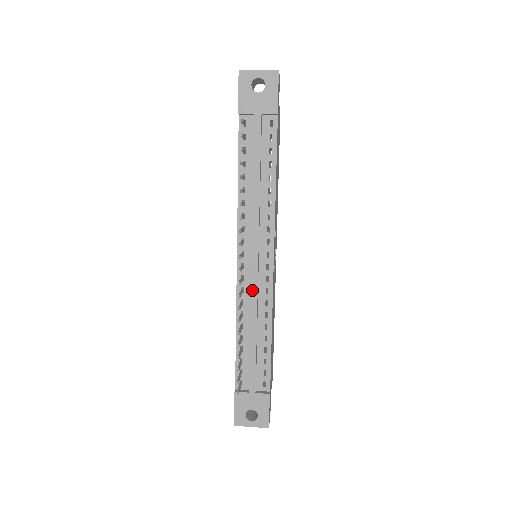
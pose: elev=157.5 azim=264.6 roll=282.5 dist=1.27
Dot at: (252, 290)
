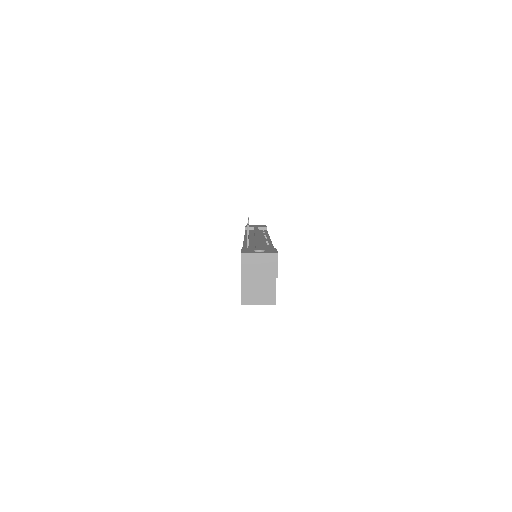
Dot at: (256, 237)
